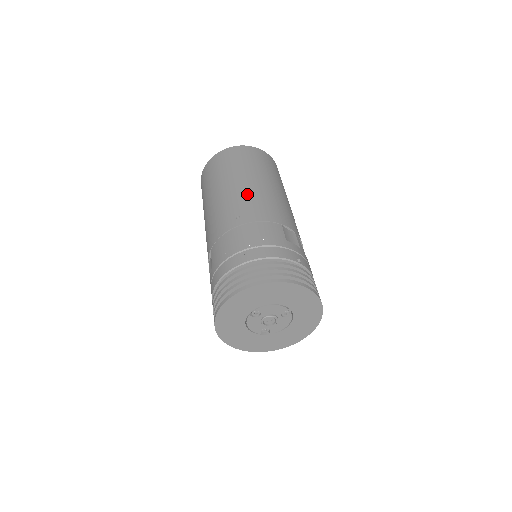
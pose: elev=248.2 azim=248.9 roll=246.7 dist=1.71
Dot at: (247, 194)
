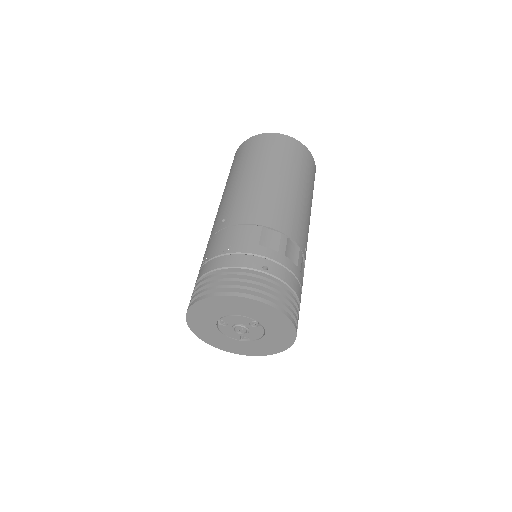
Dot at: (241, 193)
